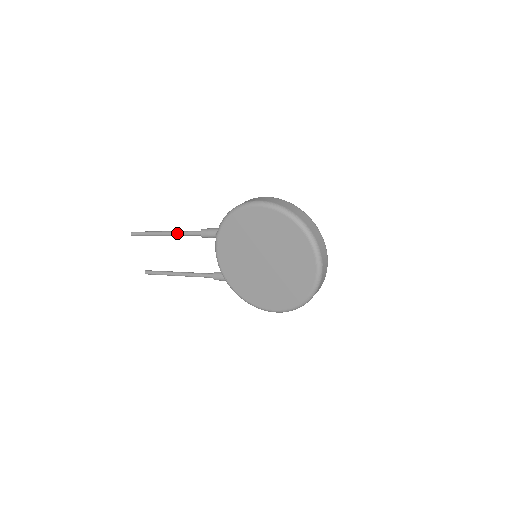
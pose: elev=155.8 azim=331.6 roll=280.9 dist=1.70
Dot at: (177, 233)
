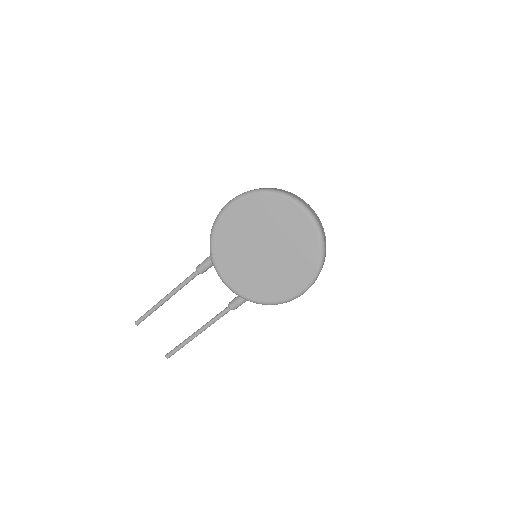
Dot at: (176, 288)
